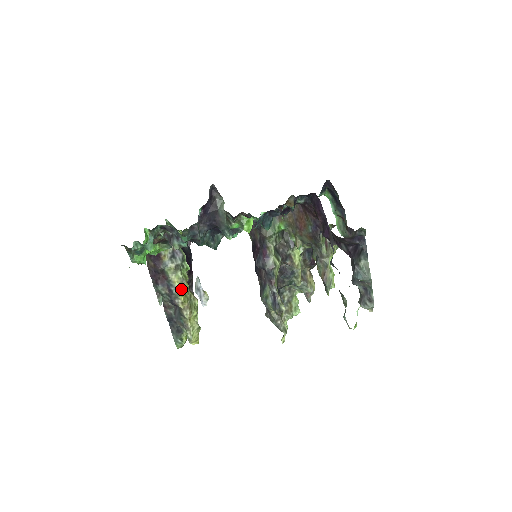
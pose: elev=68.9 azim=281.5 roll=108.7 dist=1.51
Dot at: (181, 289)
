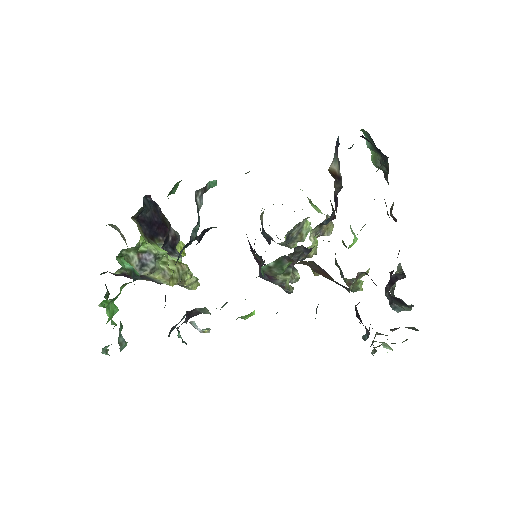
Dot at: (166, 280)
